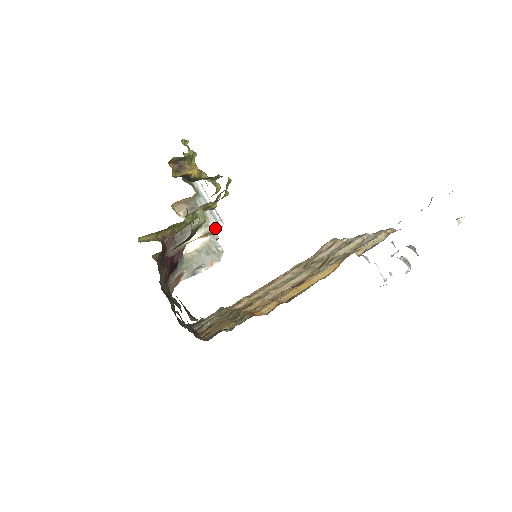
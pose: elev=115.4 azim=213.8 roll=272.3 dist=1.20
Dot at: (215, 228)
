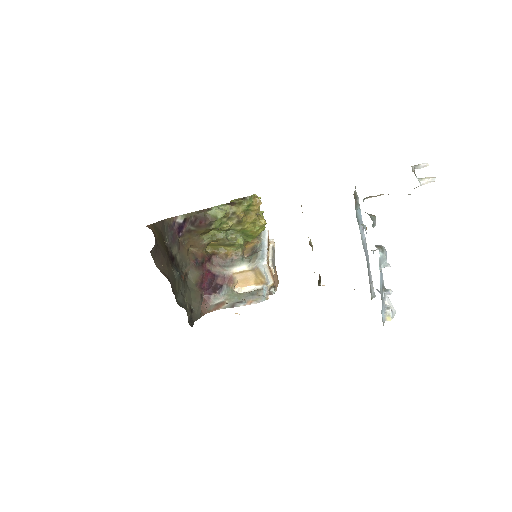
Dot at: (258, 263)
